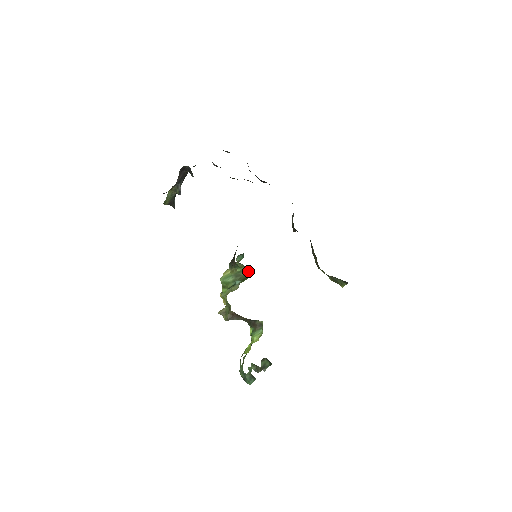
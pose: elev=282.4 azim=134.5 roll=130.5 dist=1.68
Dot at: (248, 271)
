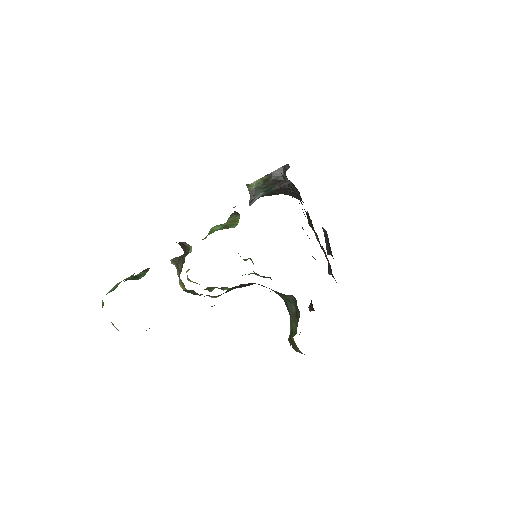
Dot at: occluded
